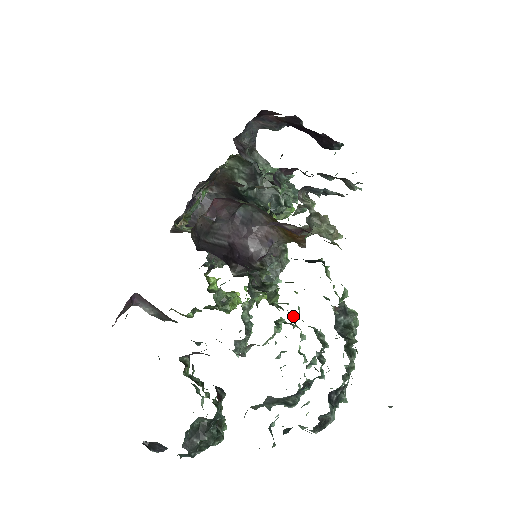
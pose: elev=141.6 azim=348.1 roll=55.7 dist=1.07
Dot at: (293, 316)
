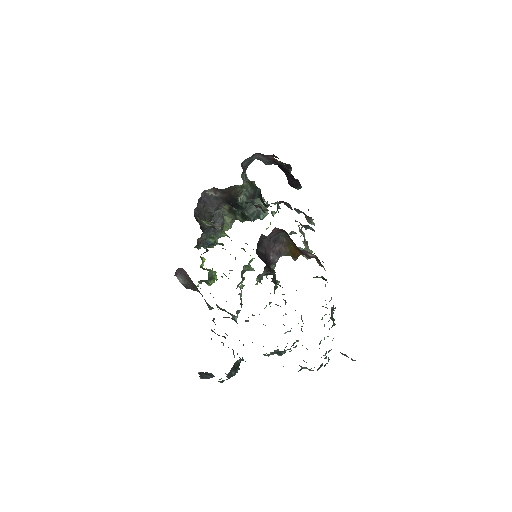
Dot at: (285, 302)
